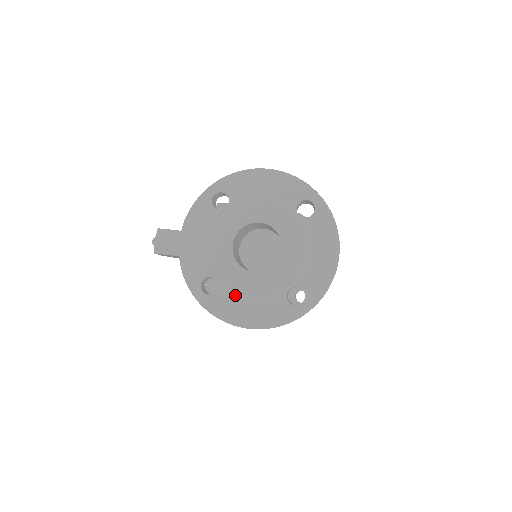
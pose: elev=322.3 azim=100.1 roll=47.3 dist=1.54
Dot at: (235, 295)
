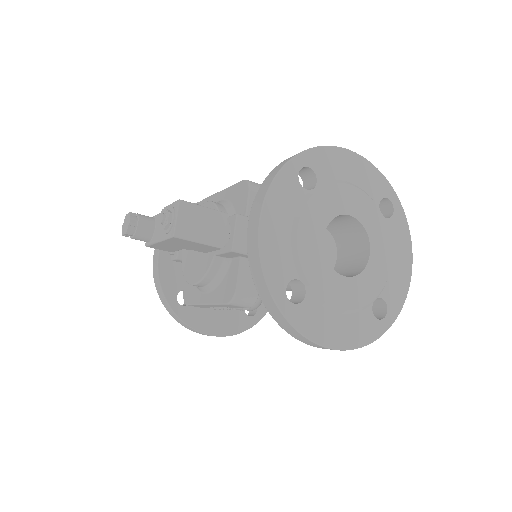
Dot at: (324, 306)
